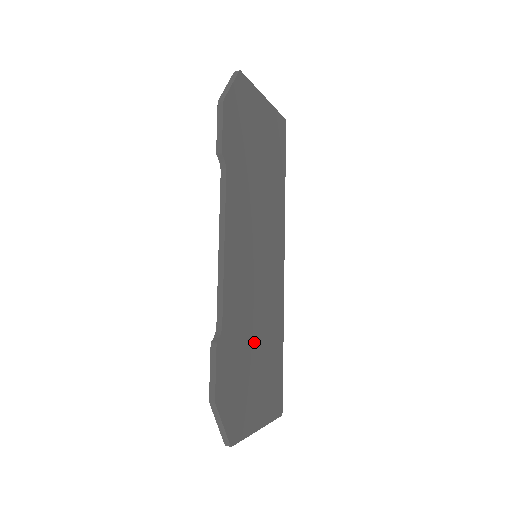
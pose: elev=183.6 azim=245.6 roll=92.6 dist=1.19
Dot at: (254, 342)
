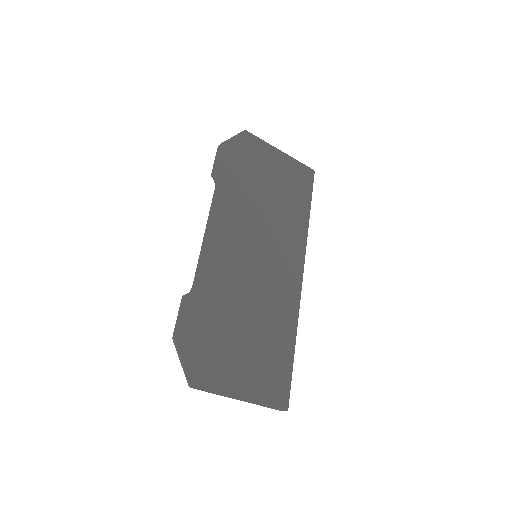
Dot at: (242, 319)
